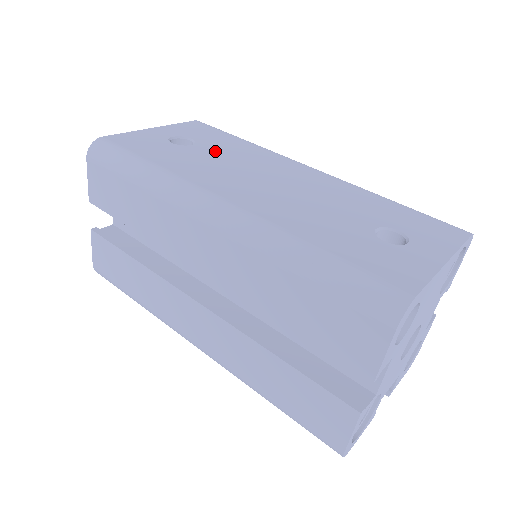
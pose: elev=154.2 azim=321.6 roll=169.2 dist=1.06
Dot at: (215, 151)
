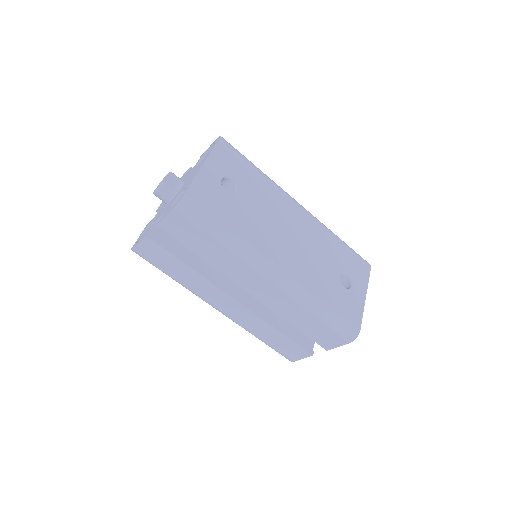
Dot at: (252, 198)
